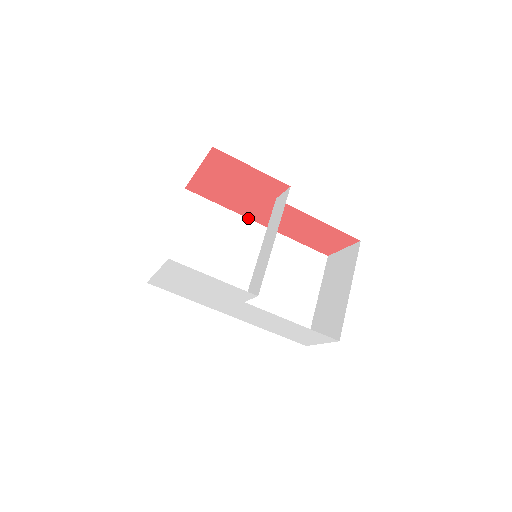
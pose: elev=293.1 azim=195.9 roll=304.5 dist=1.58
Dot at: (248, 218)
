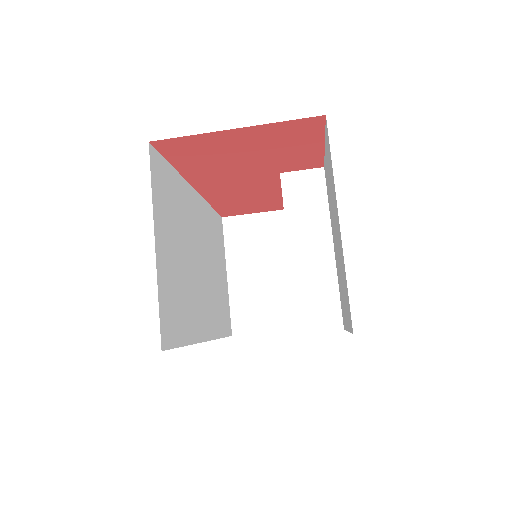
Dot at: (189, 183)
